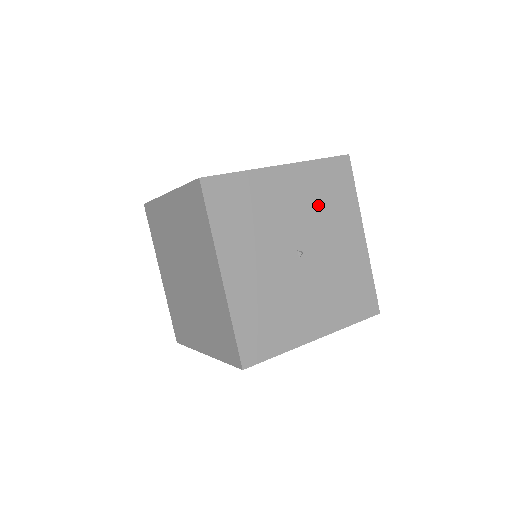
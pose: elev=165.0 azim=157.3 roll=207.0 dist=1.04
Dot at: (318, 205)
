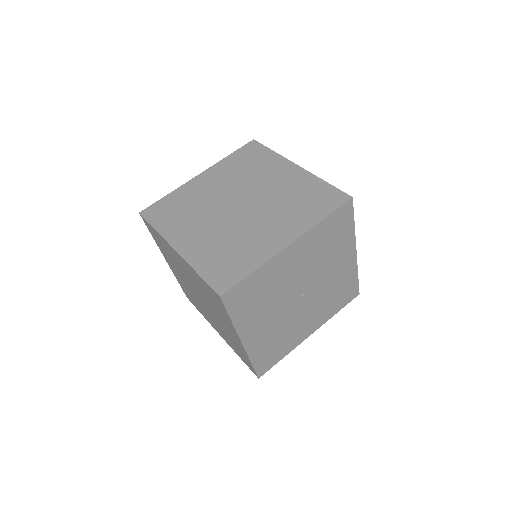
Dot at: (320, 254)
